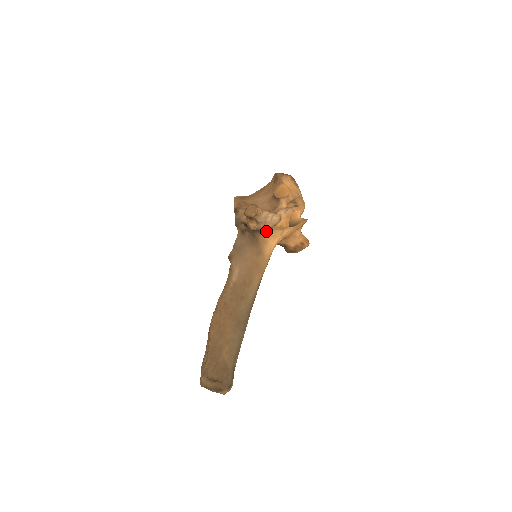
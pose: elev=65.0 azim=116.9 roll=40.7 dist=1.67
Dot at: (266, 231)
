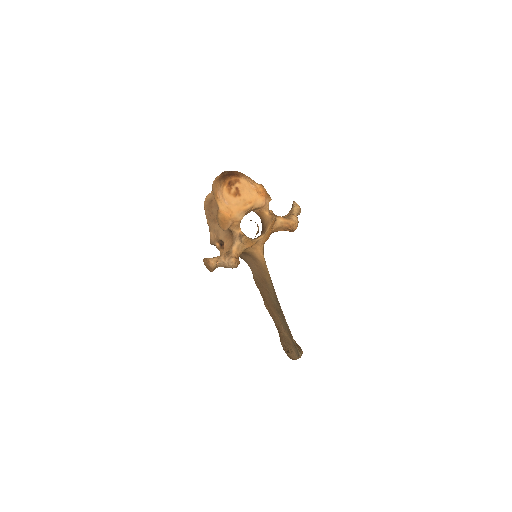
Dot at: occluded
